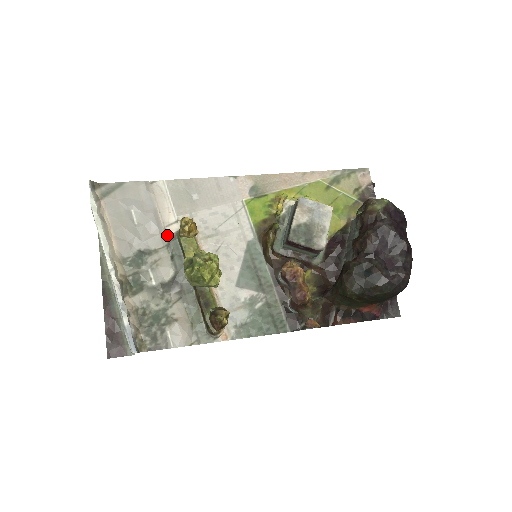
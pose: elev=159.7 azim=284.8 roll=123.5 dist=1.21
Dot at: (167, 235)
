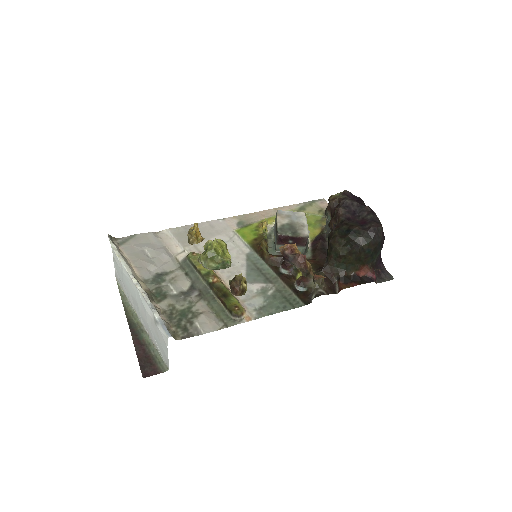
Dot at: (178, 261)
